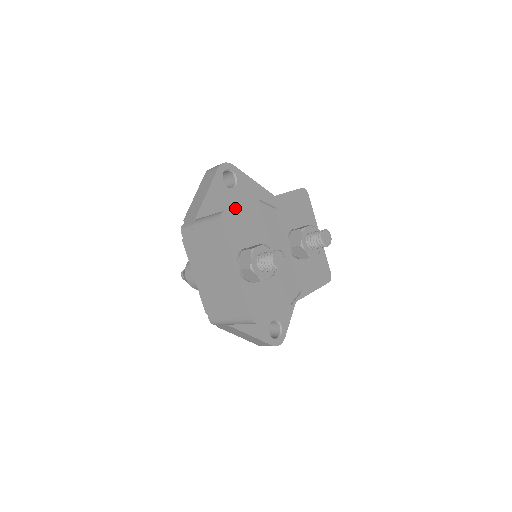
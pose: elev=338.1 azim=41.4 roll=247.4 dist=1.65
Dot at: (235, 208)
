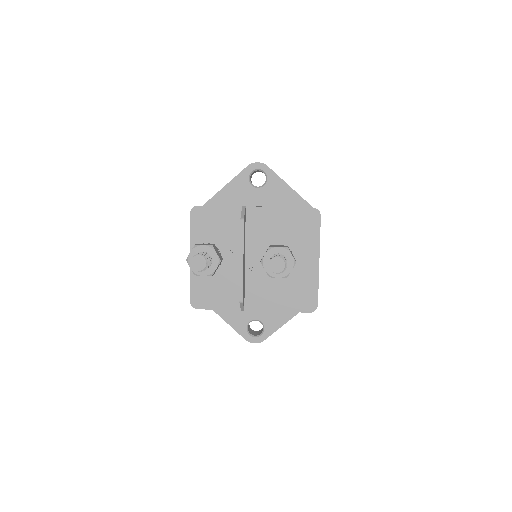
Dot at: (210, 206)
